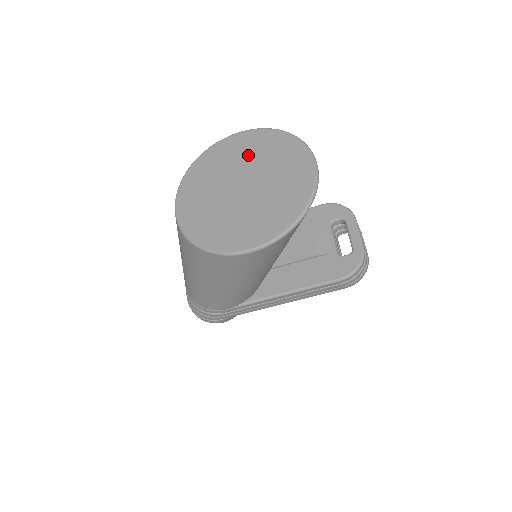
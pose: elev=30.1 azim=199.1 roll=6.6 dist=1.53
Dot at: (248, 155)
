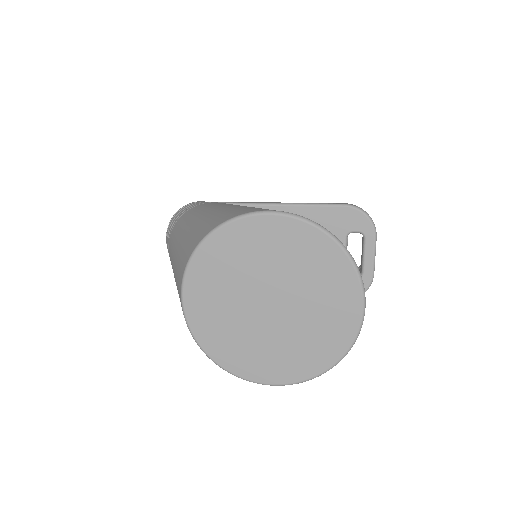
Dot at: (283, 261)
